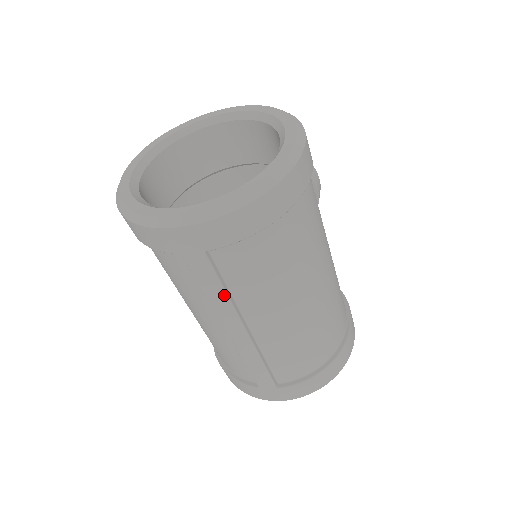
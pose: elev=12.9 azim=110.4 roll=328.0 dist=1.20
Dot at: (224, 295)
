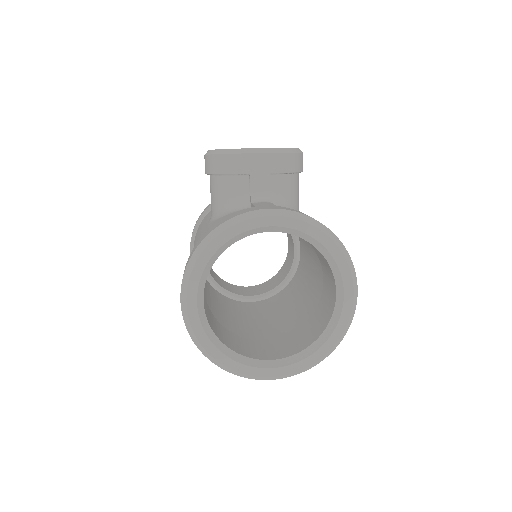
Dot at: occluded
